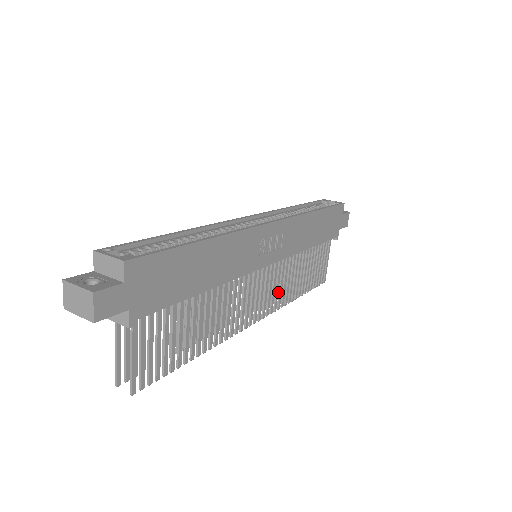
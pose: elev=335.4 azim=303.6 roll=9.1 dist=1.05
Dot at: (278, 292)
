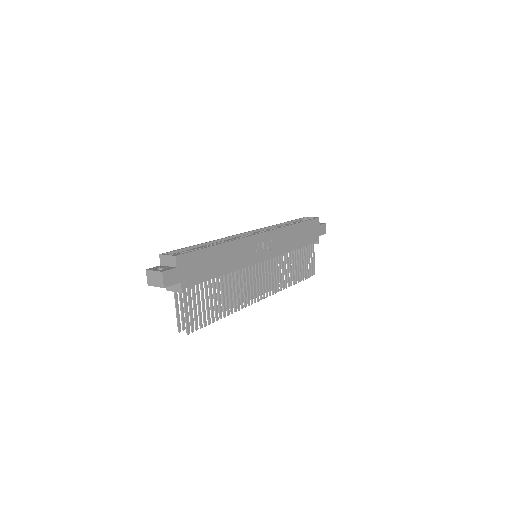
Dot at: occluded
